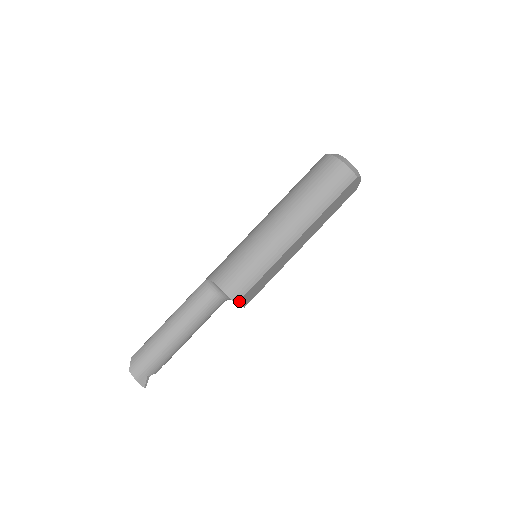
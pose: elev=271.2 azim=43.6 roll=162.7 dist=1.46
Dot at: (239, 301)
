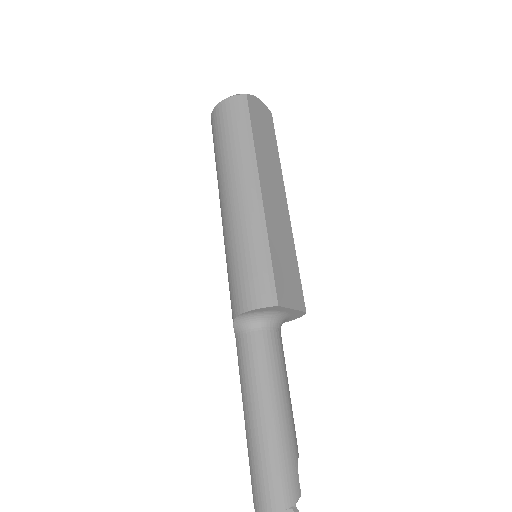
Dot at: (278, 301)
